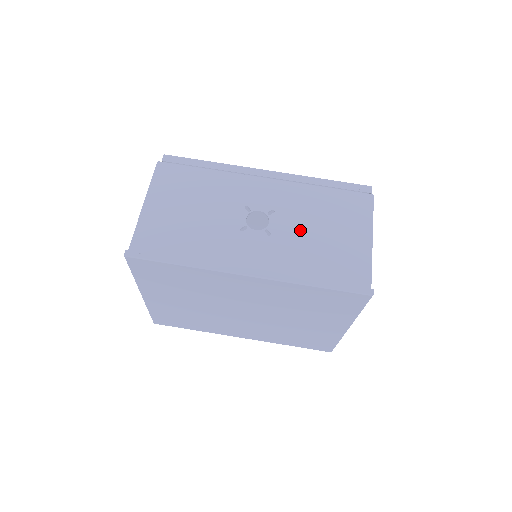
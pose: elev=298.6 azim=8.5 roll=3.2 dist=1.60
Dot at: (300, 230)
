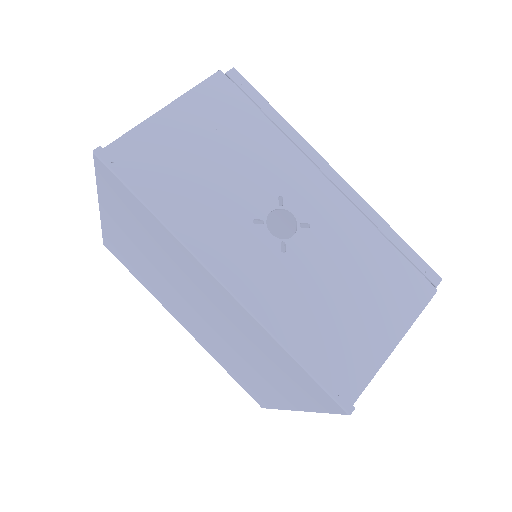
Dot at: (323, 271)
